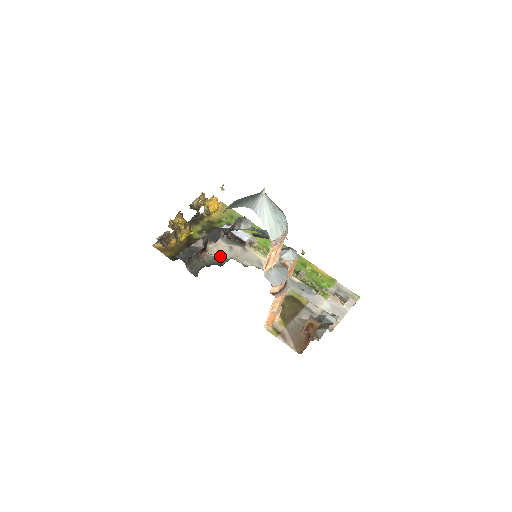
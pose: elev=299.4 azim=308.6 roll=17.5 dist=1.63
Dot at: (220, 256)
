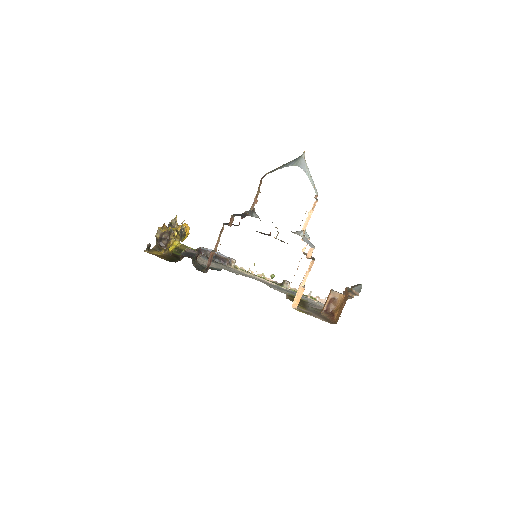
Dot at: (212, 266)
